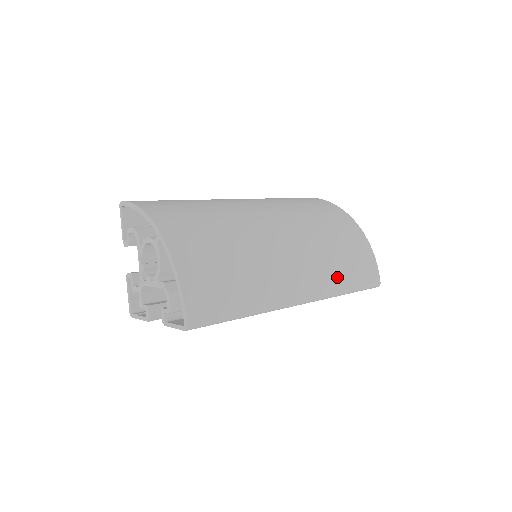
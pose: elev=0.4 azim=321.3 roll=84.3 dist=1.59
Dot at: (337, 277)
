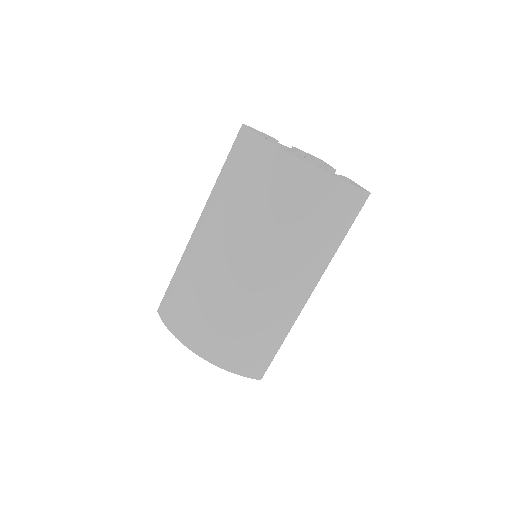
Dot at: (323, 248)
